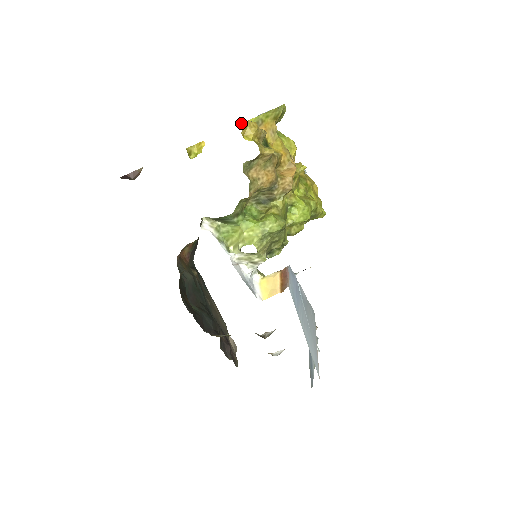
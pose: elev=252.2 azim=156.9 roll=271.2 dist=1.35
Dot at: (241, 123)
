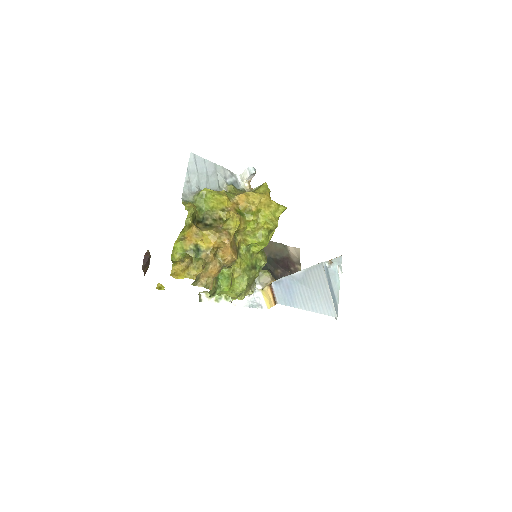
Dot at: occluded
